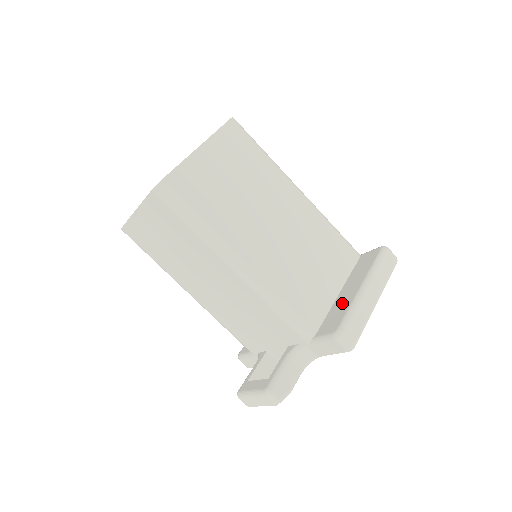
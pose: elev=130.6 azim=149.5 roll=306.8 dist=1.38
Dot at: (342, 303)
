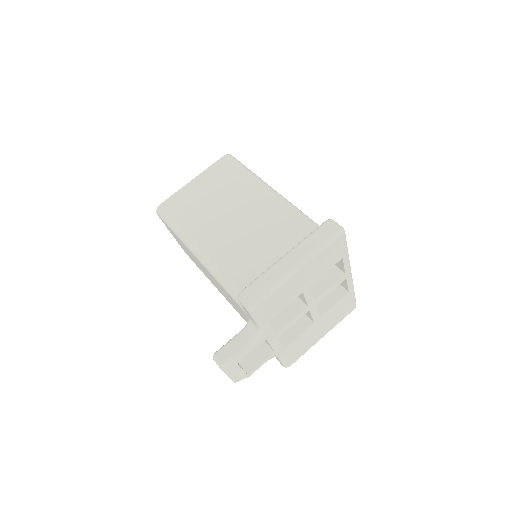
Dot at: occluded
